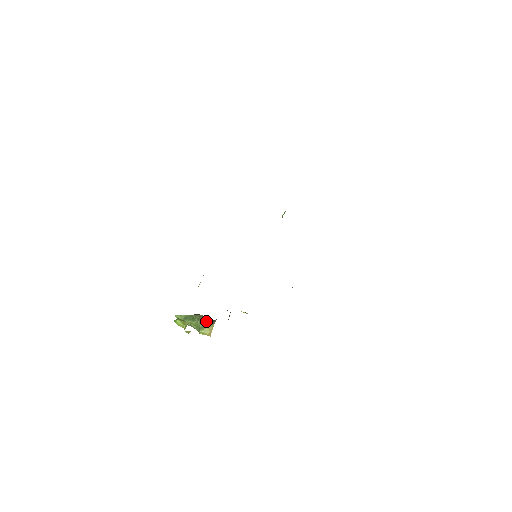
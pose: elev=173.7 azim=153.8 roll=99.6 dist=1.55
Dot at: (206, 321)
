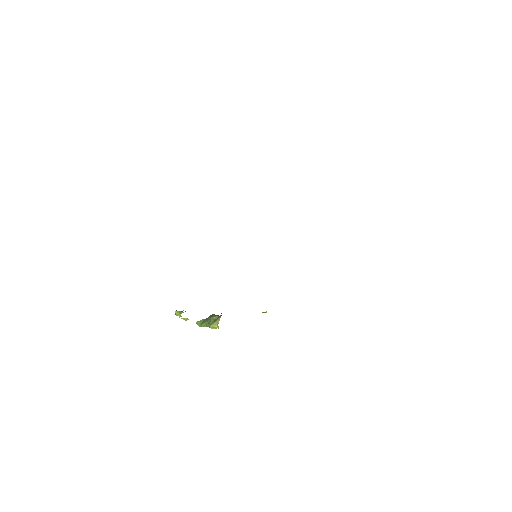
Dot at: (215, 317)
